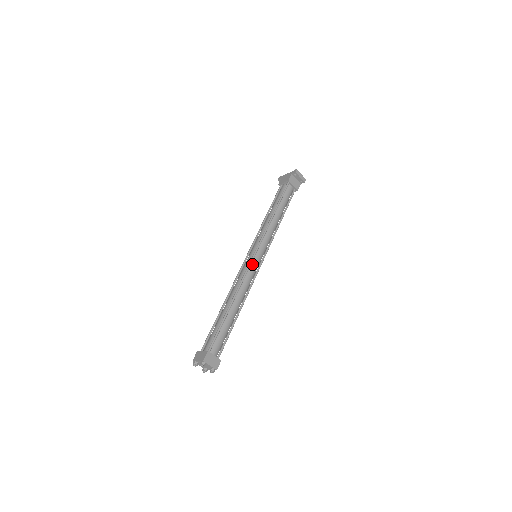
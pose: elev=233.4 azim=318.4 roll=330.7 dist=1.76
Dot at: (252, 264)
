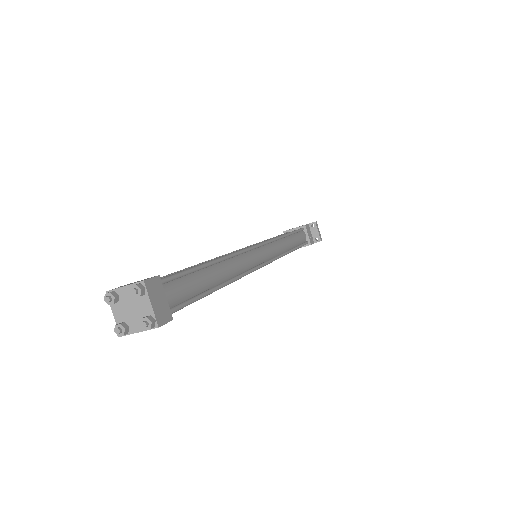
Dot at: (254, 251)
